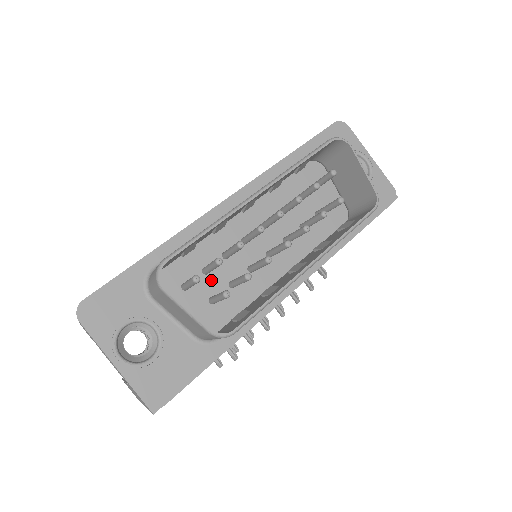
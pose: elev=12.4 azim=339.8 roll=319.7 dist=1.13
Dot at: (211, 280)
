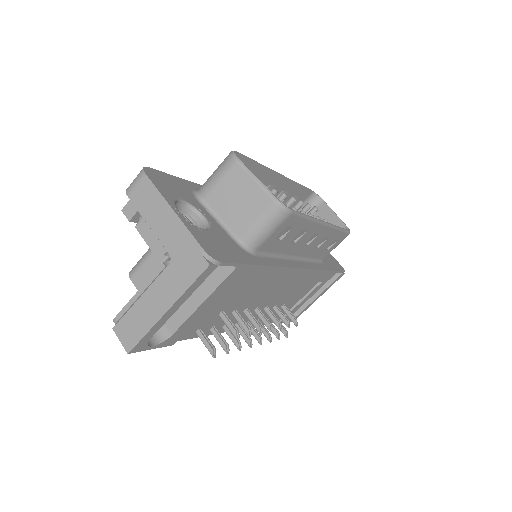
Dot at: occluded
